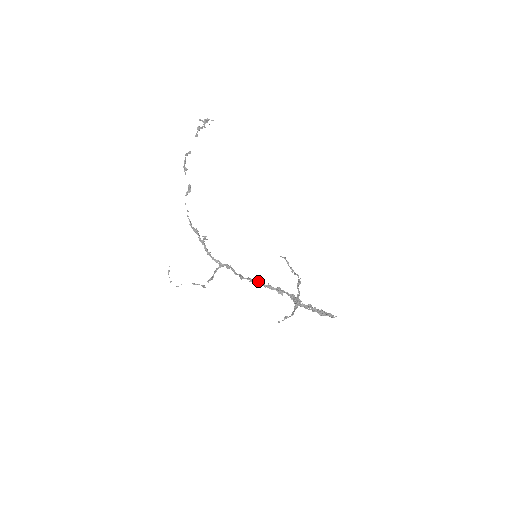
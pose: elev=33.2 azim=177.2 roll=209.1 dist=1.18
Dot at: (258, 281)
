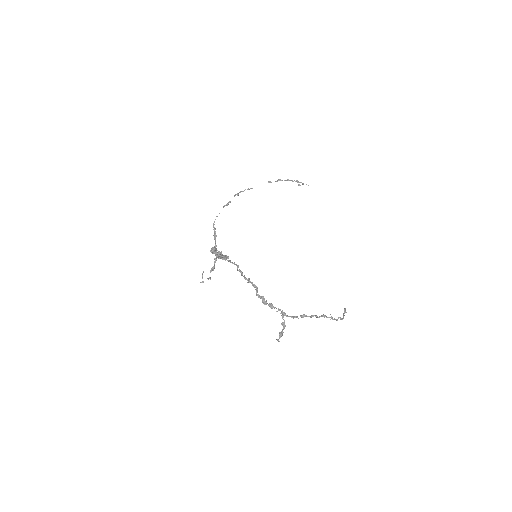
Dot at: occluded
